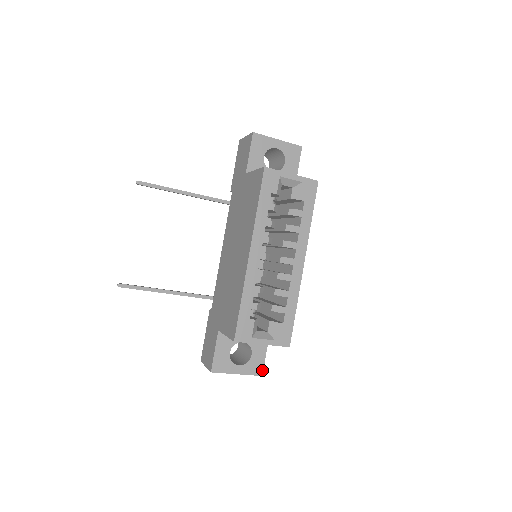
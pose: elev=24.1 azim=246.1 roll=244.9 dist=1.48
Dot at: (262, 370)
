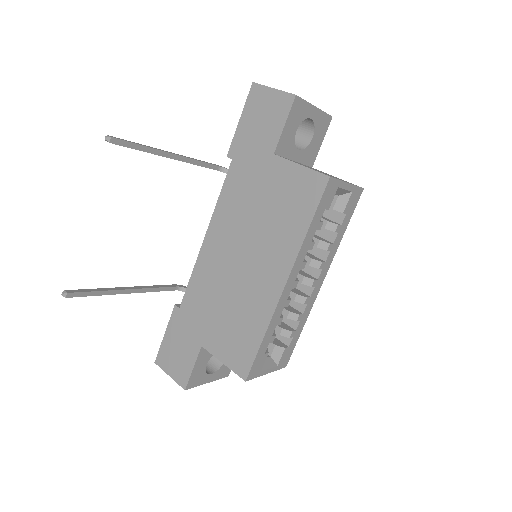
Dot at: (230, 371)
